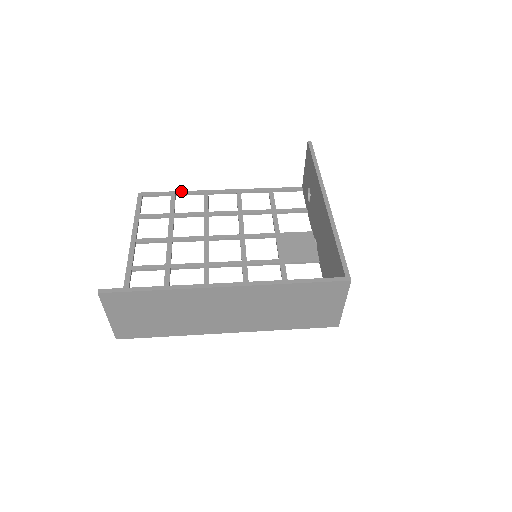
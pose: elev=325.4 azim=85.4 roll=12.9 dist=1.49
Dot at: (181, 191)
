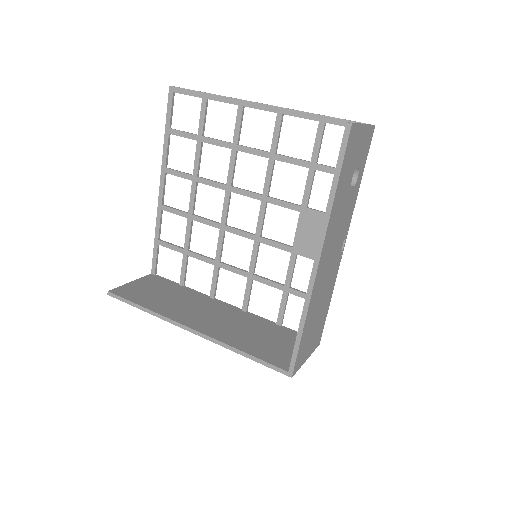
Dot at: (213, 94)
